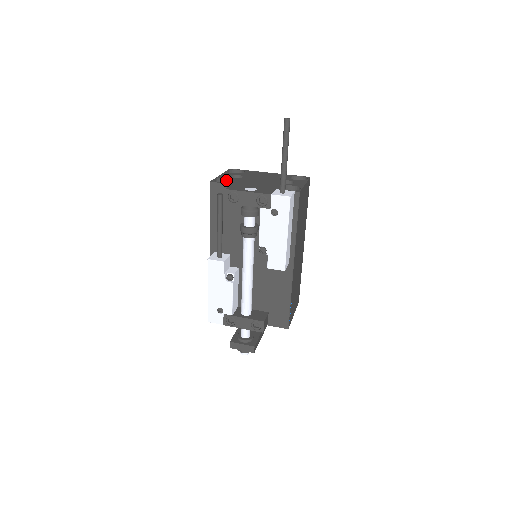
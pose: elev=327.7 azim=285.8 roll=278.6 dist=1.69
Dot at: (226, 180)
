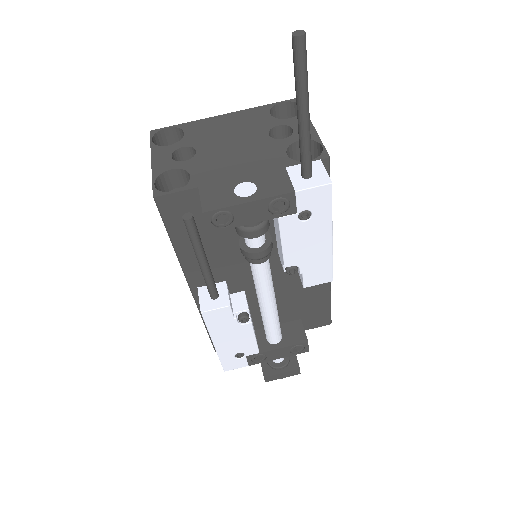
Dot at: (172, 172)
